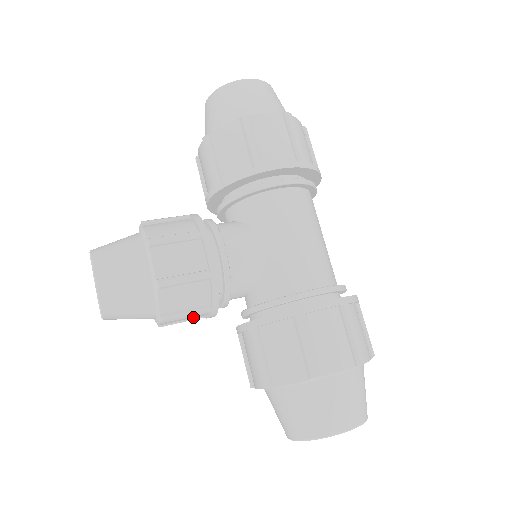
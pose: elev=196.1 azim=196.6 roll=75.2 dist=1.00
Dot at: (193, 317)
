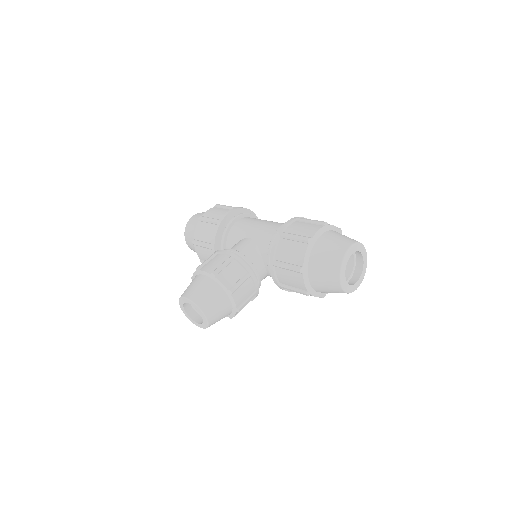
Dot at: (248, 289)
